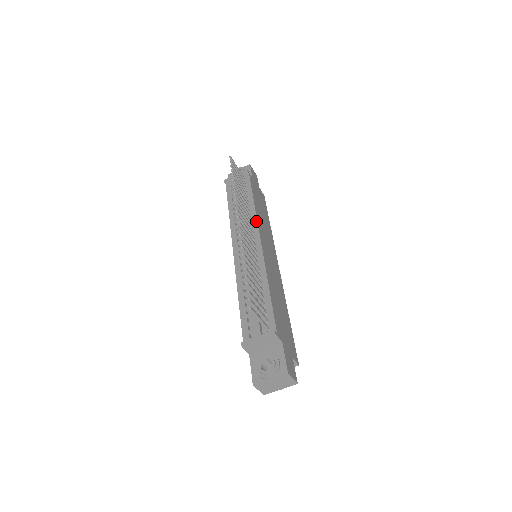
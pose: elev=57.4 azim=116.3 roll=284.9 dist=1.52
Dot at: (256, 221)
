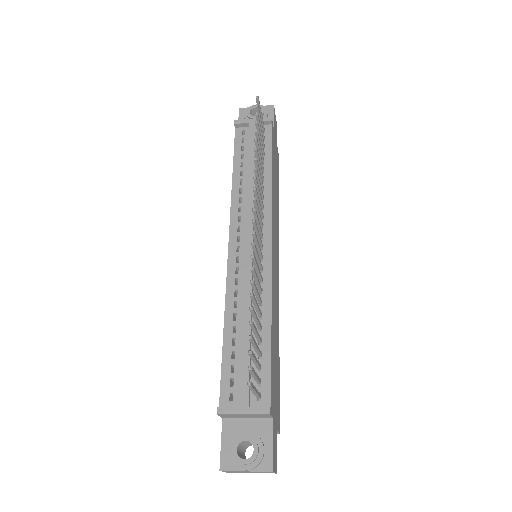
Dot at: (270, 209)
